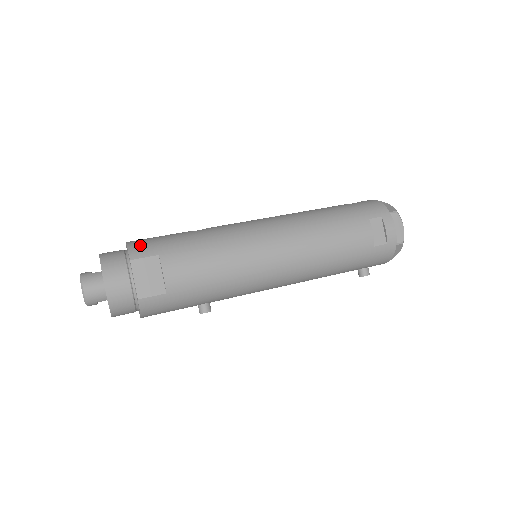
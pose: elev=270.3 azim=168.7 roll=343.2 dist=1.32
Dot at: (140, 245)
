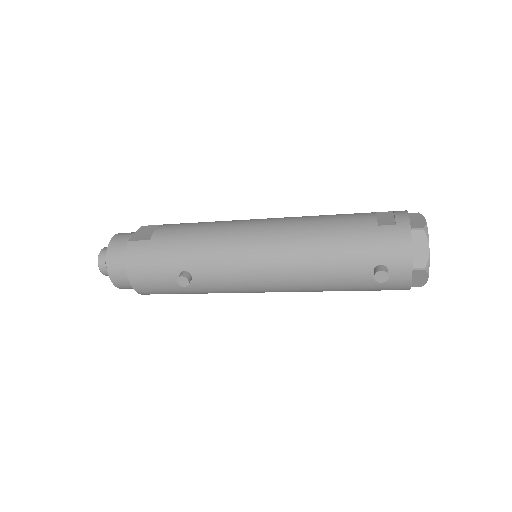
Dot at: occluded
